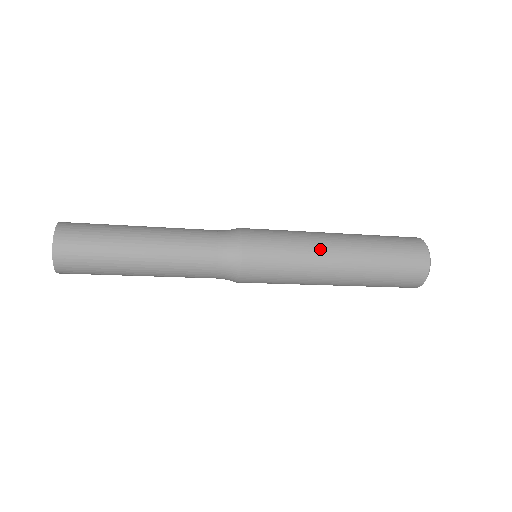
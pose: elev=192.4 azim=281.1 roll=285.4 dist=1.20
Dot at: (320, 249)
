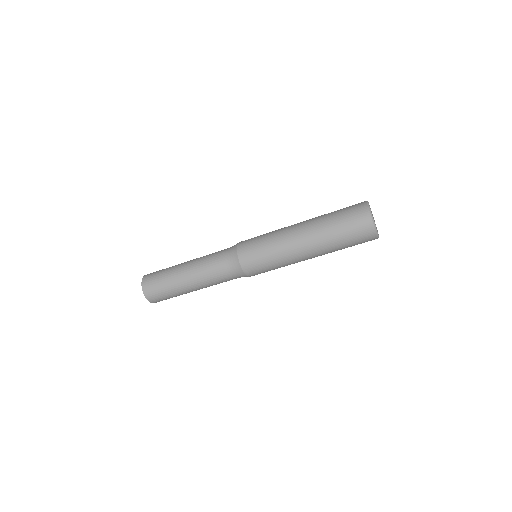
Dot at: occluded
